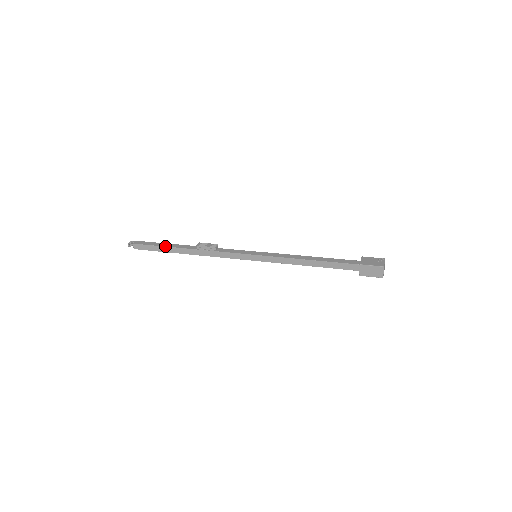
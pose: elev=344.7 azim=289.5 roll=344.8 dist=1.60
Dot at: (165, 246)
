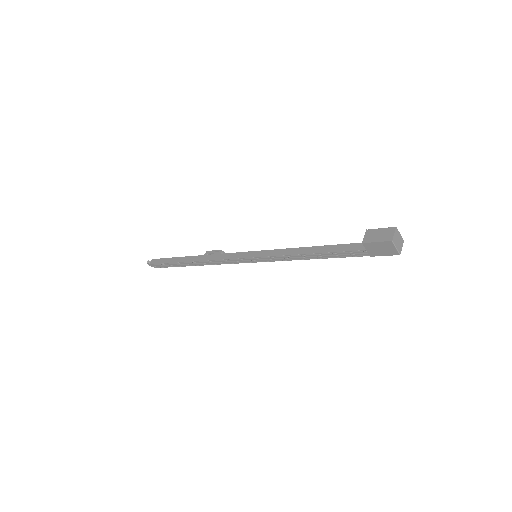
Dot at: (178, 257)
